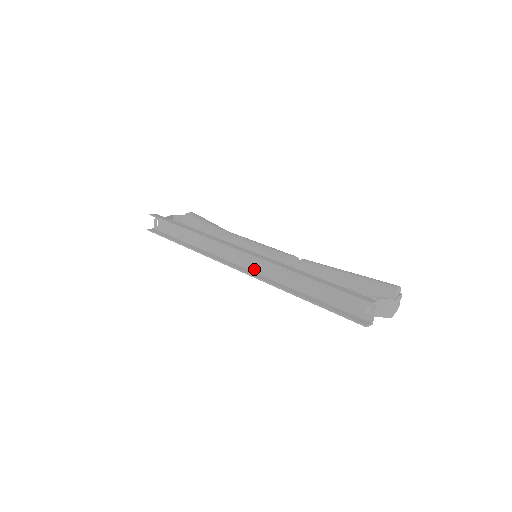
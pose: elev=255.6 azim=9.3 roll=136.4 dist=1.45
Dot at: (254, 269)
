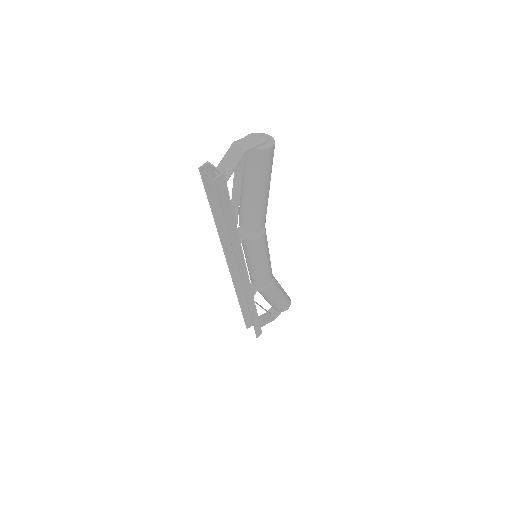
Dot at: occluded
